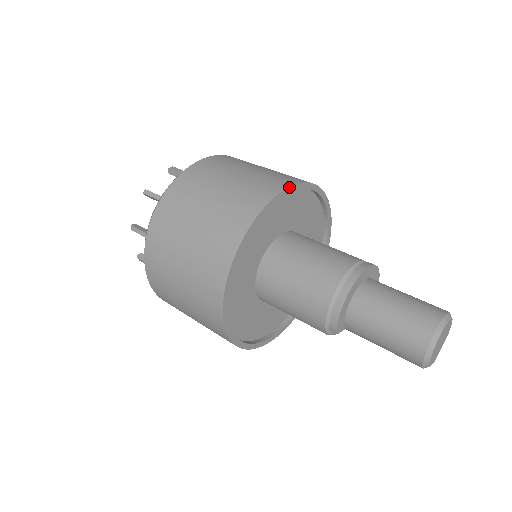
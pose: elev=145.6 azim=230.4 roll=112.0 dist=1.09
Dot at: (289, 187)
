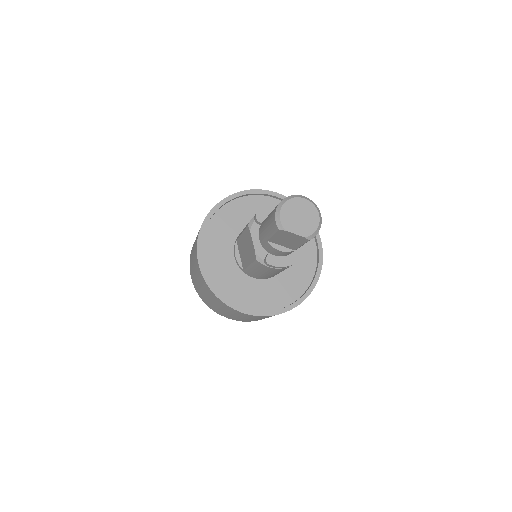
Dot at: occluded
